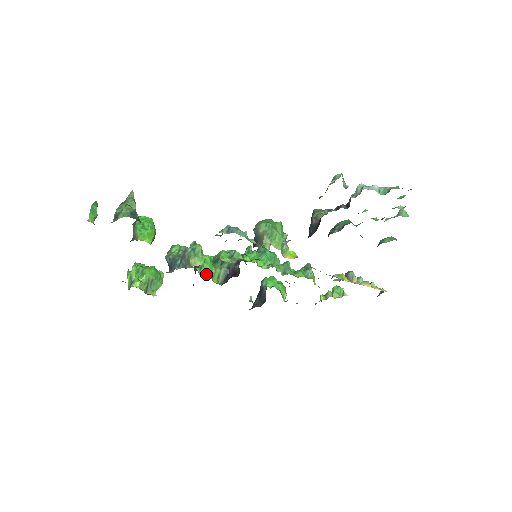
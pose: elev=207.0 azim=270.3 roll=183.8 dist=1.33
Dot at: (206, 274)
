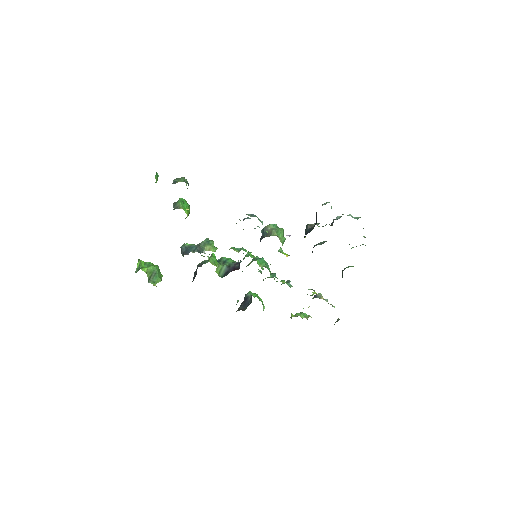
Dot at: (213, 263)
